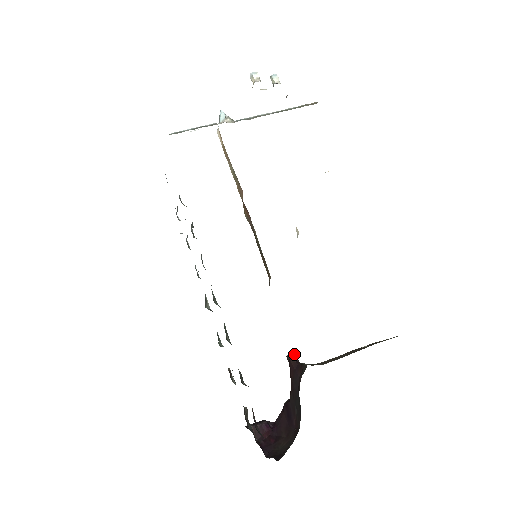
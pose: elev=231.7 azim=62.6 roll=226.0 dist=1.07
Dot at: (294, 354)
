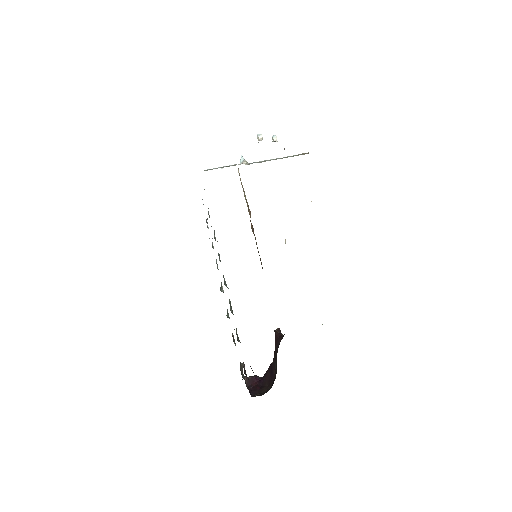
Dot at: (279, 328)
